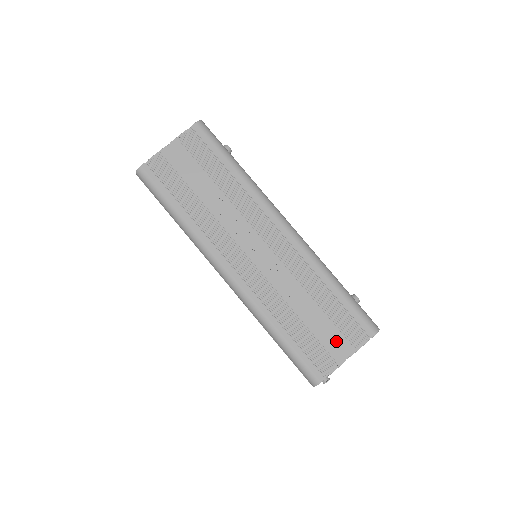
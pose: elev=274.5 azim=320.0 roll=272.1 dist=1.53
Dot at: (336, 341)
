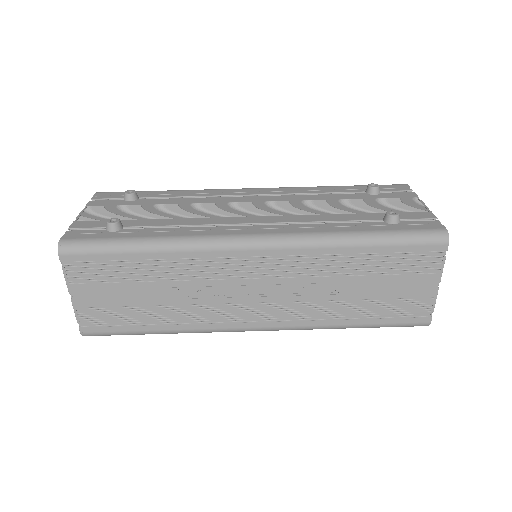
Dot at: (413, 284)
